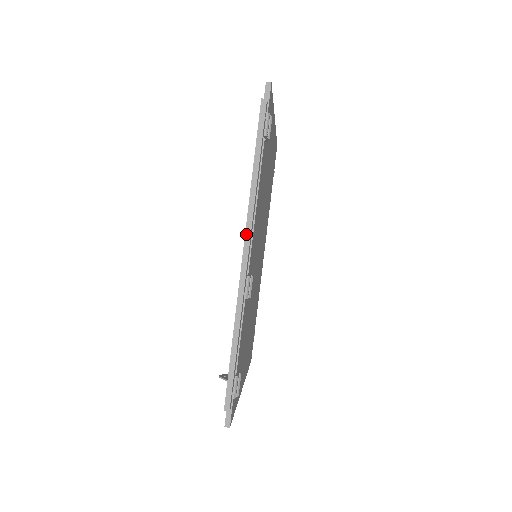
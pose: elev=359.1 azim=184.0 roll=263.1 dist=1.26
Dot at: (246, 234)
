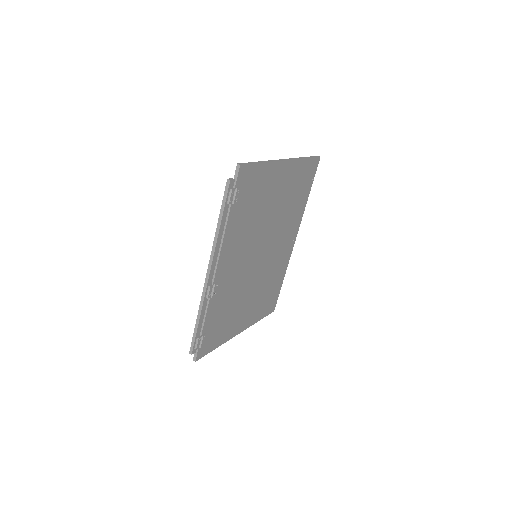
Dot at: (210, 262)
